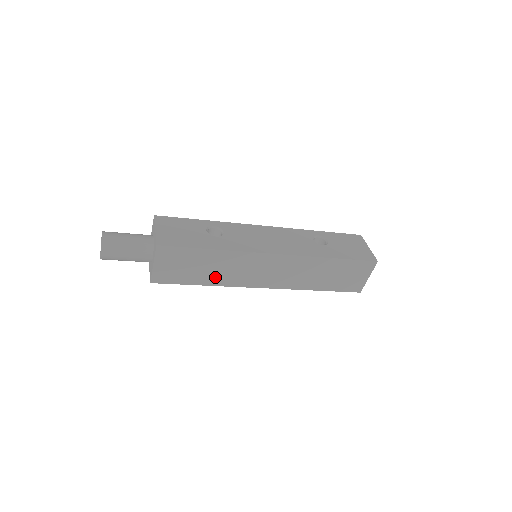
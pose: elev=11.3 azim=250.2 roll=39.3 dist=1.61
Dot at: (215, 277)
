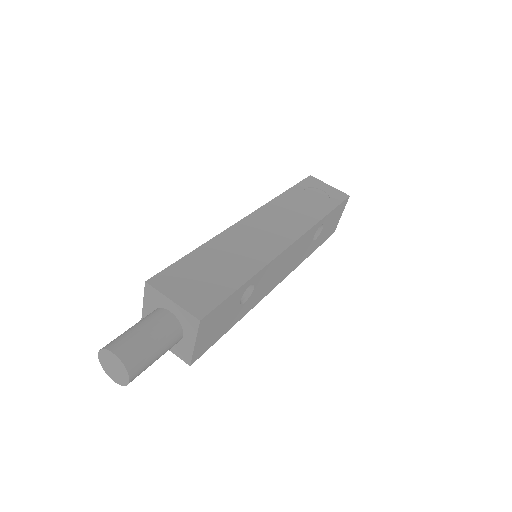
Dot at: occluded
